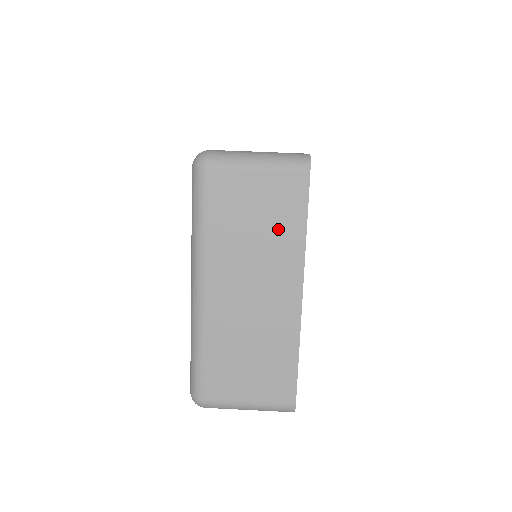
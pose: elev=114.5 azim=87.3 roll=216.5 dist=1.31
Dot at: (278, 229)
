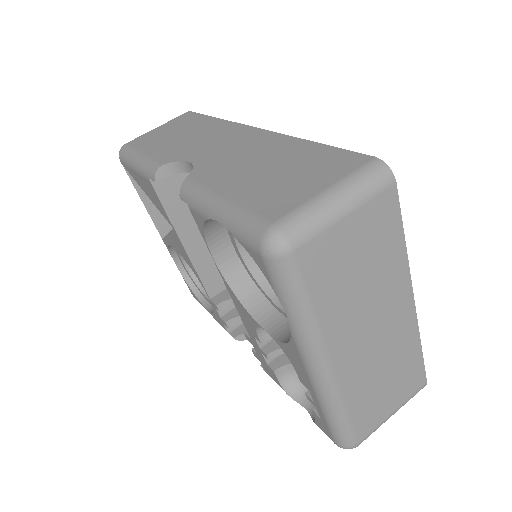
Dot at: (381, 259)
